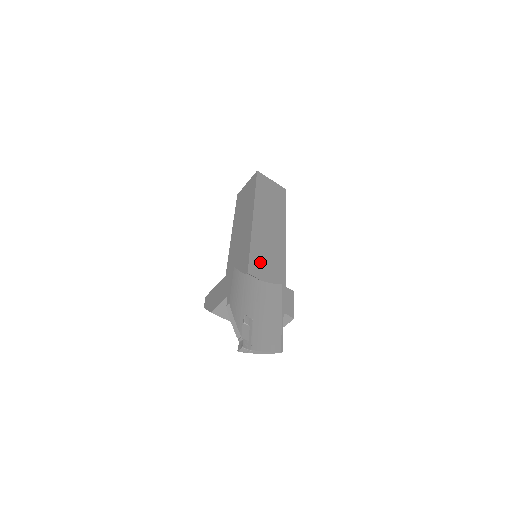
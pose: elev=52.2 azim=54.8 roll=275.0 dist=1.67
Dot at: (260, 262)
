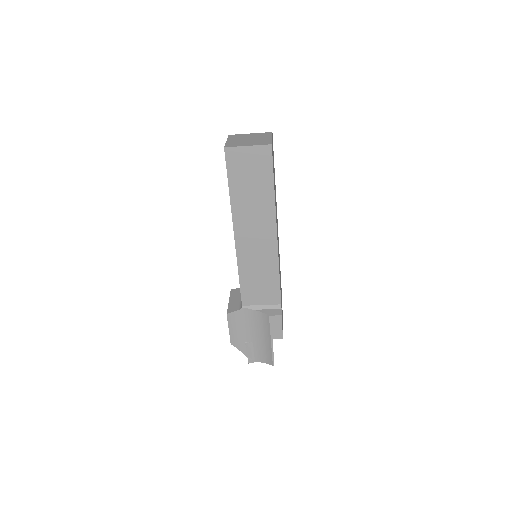
Dot at: (252, 288)
